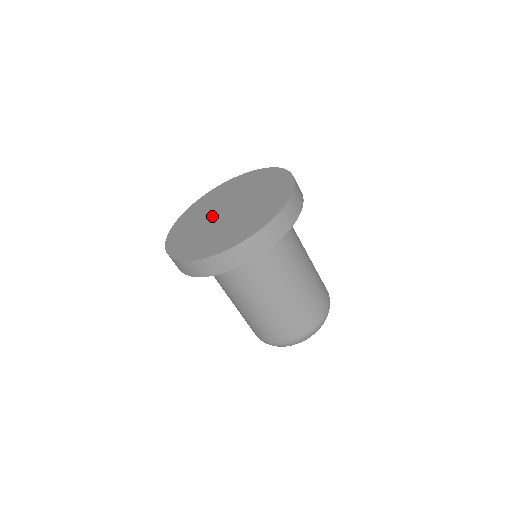
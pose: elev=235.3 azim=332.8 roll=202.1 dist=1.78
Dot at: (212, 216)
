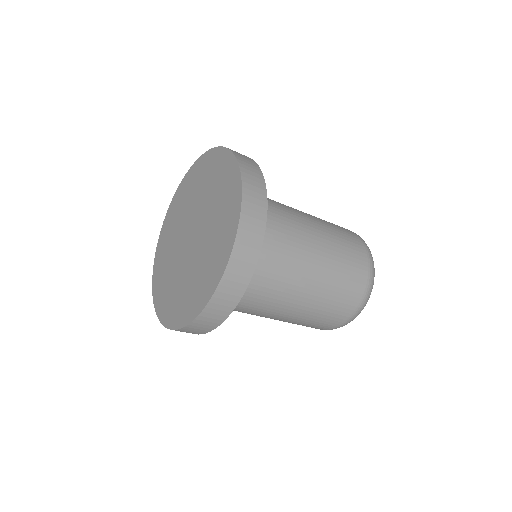
Dot at: (184, 228)
